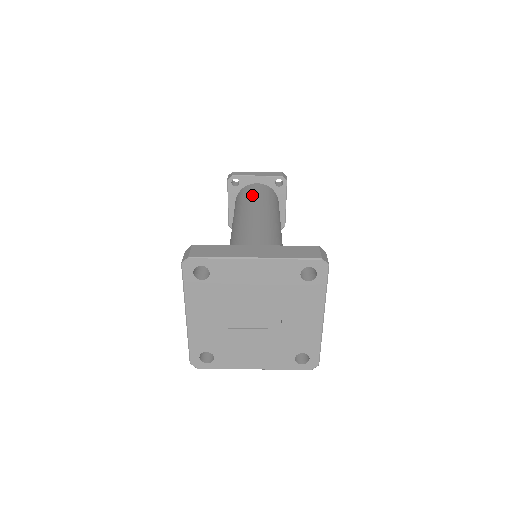
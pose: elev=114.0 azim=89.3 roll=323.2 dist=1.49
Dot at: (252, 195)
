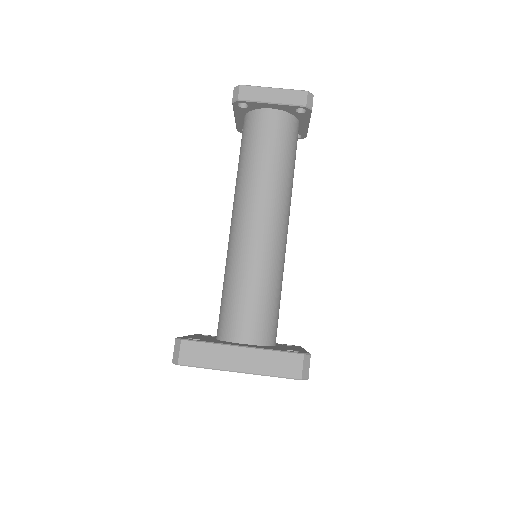
Dot at: (261, 148)
